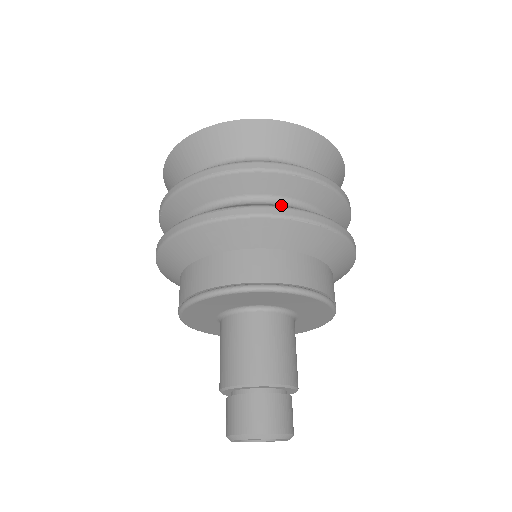
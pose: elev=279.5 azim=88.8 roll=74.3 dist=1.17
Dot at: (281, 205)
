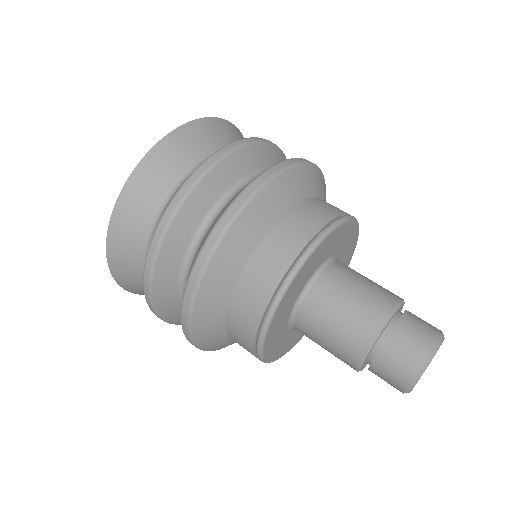
Dot at: occluded
